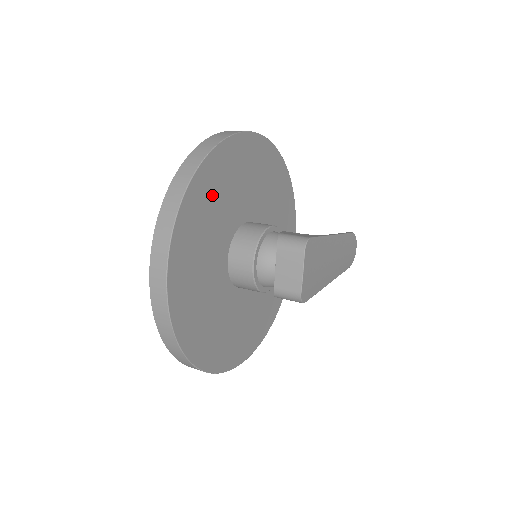
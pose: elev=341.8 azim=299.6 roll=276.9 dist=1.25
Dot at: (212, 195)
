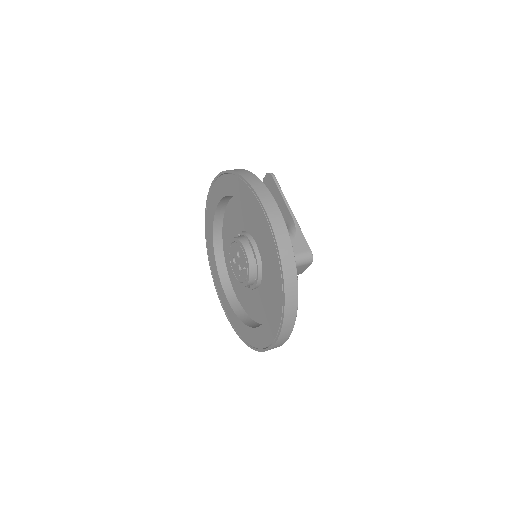
Dot at: occluded
